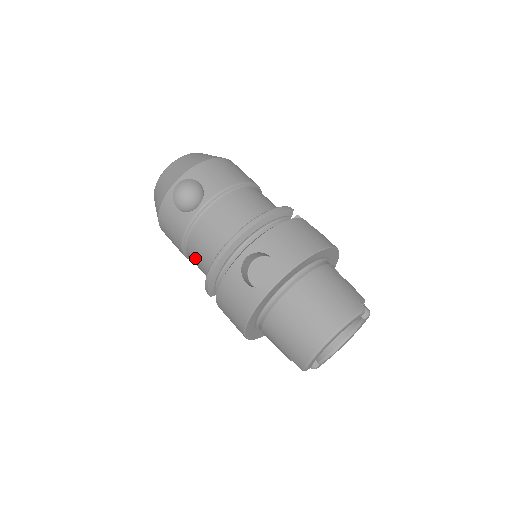
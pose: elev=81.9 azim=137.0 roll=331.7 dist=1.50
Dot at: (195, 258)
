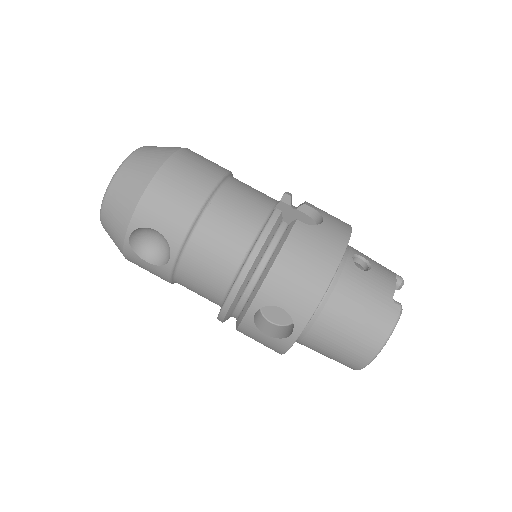
Dot at: occluded
